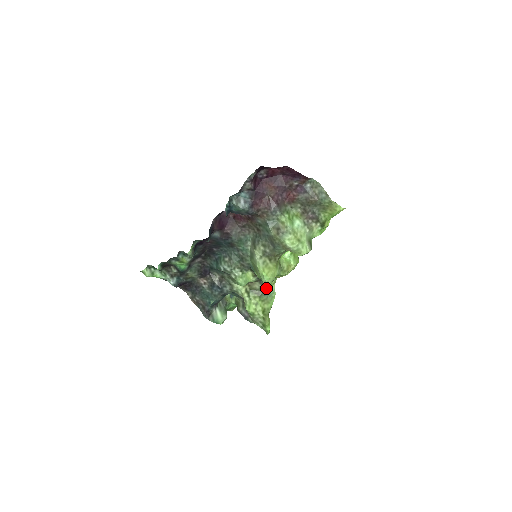
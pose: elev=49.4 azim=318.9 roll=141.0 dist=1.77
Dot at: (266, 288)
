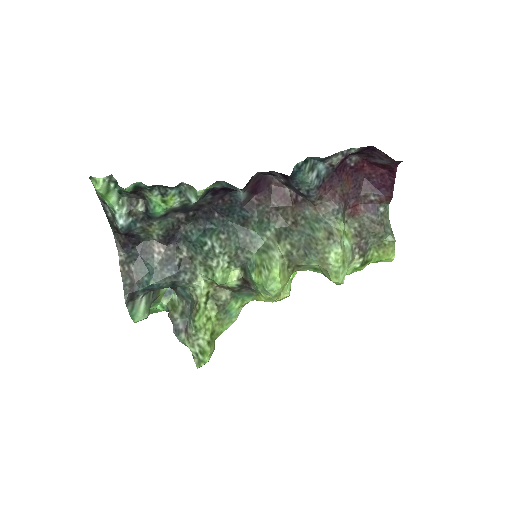
Dot at: (233, 305)
